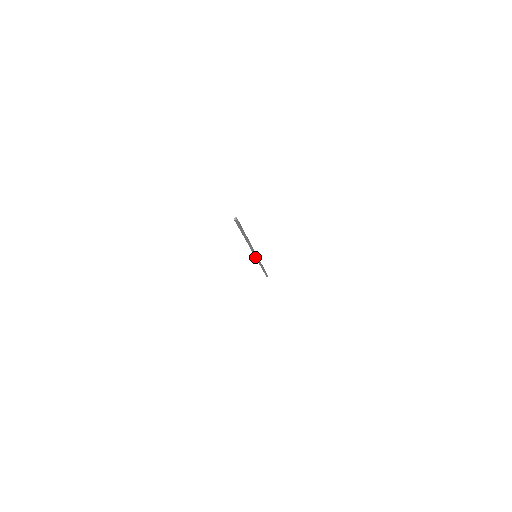
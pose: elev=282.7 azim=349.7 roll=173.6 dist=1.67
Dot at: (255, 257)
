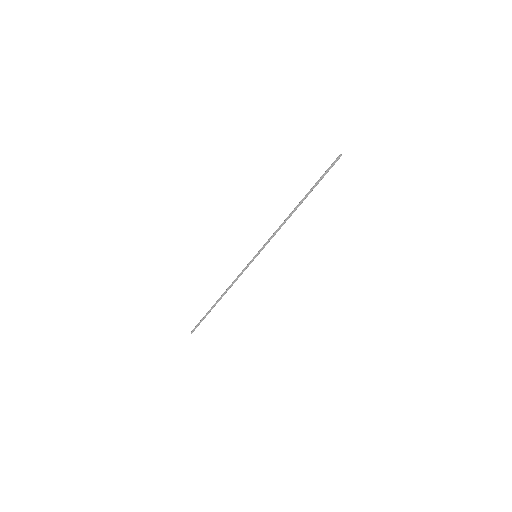
Dot at: (253, 257)
